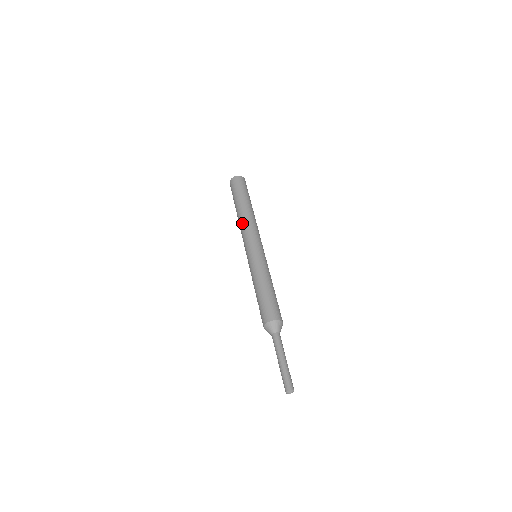
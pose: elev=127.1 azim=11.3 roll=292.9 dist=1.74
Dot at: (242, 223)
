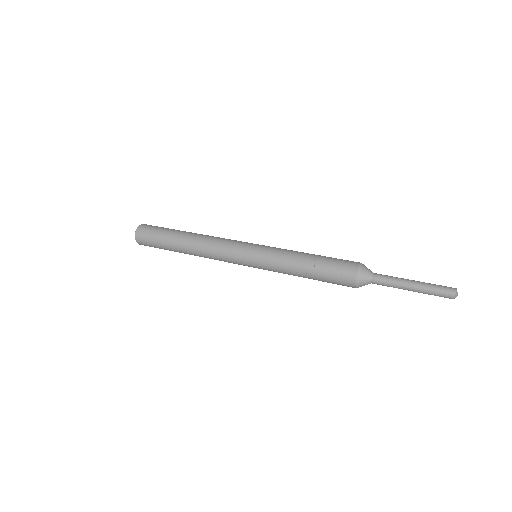
Dot at: (211, 236)
